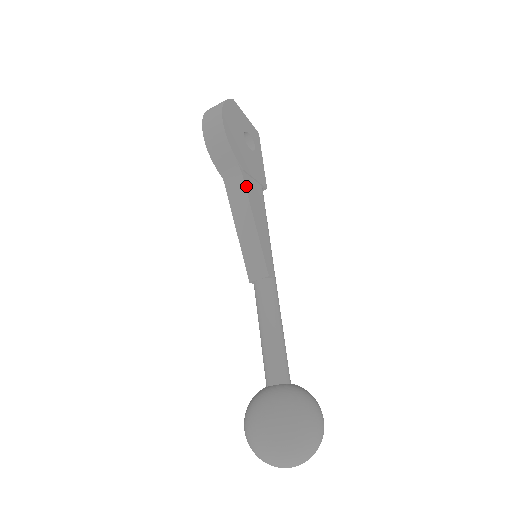
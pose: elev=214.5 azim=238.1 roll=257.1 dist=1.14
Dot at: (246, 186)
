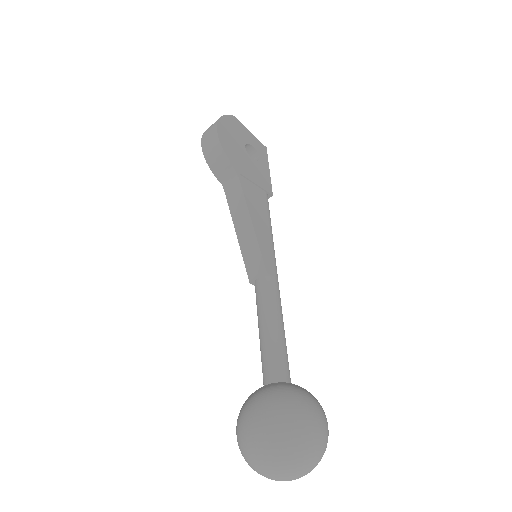
Dot at: (243, 188)
